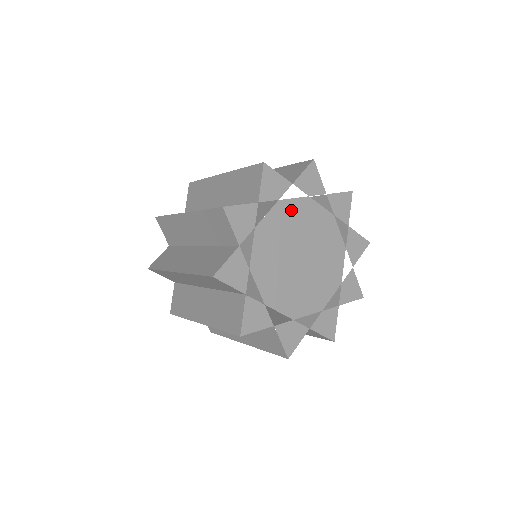
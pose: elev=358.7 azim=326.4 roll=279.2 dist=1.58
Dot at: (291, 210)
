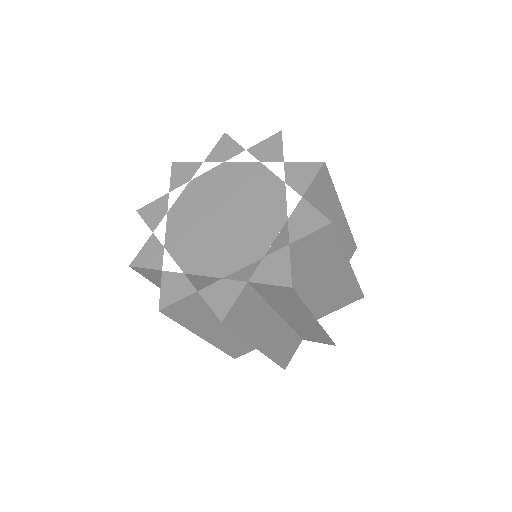
Dot at: (205, 182)
